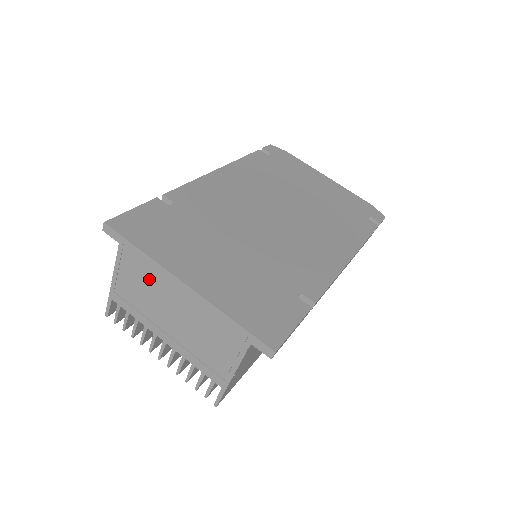
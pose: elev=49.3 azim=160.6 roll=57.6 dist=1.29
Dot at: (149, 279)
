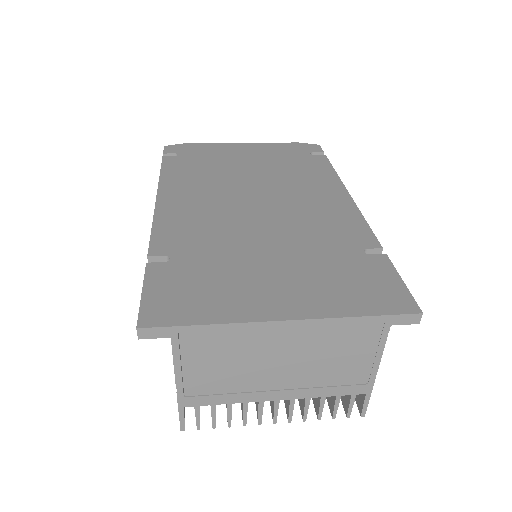
Dot at: (232, 349)
